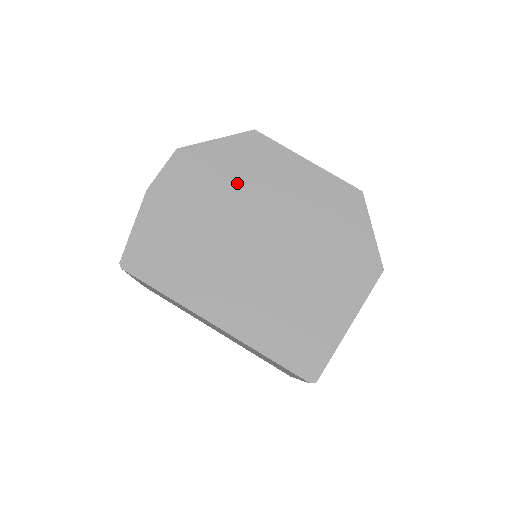
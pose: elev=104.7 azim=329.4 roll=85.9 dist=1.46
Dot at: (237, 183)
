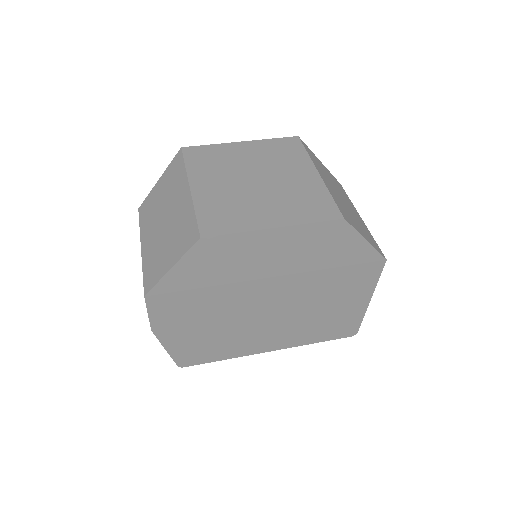
Dot at: (221, 284)
